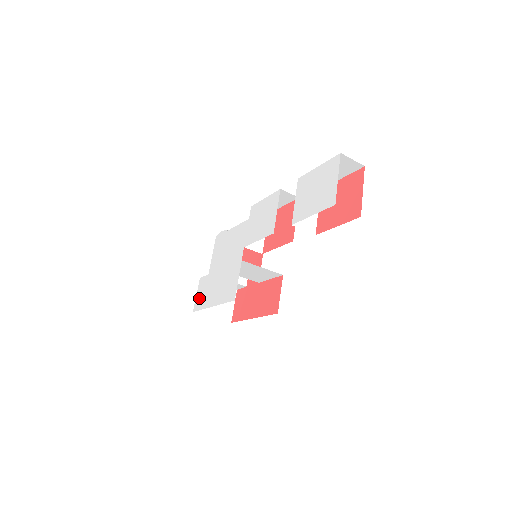
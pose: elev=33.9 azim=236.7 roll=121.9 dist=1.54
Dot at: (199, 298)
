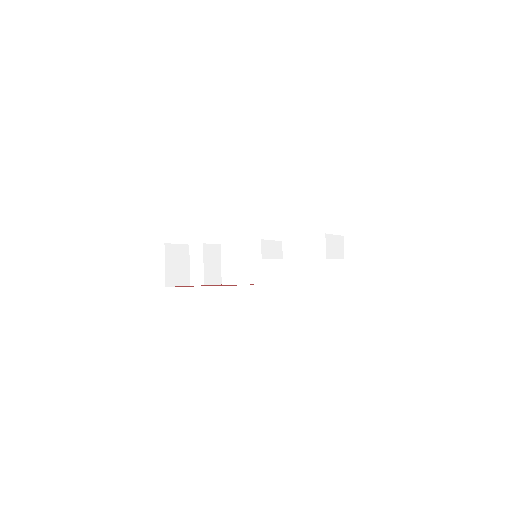
Dot at: occluded
